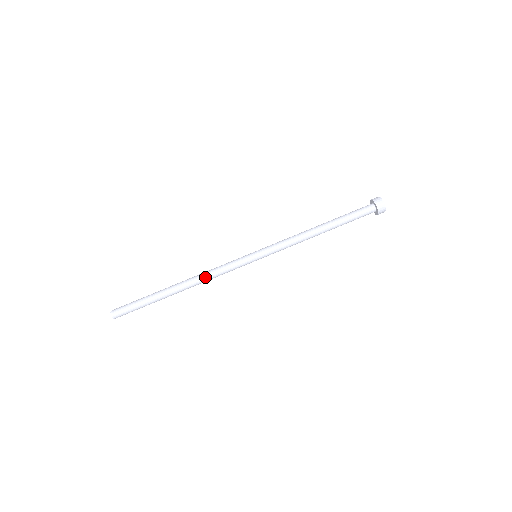
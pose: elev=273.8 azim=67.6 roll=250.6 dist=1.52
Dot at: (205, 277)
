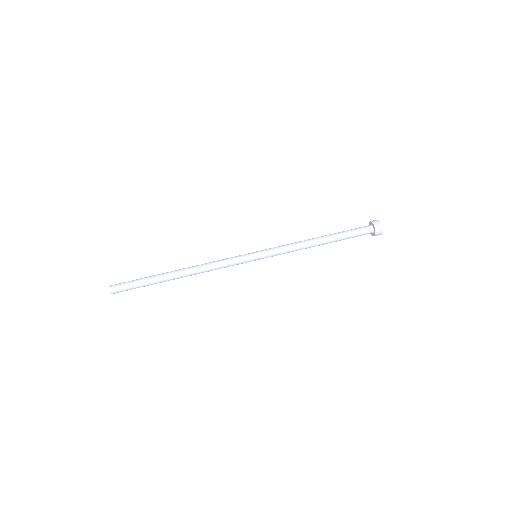
Dot at: (204, 265)
